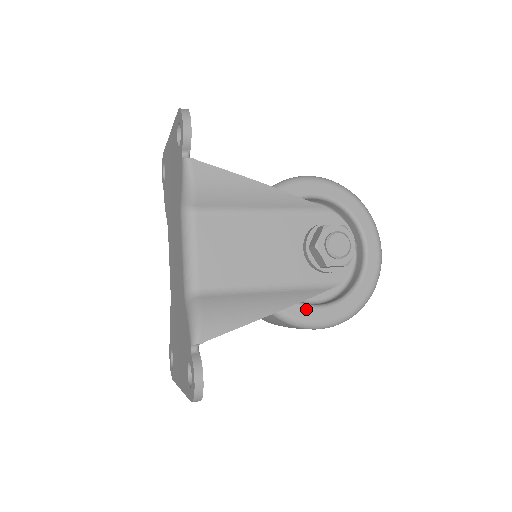
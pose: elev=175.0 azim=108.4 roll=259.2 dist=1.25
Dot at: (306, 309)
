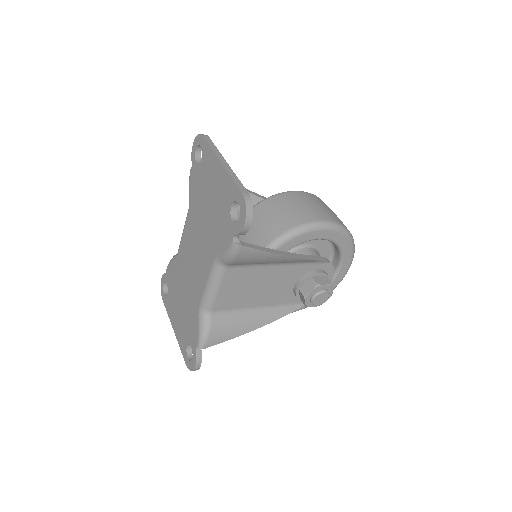
Dot at: occluded
